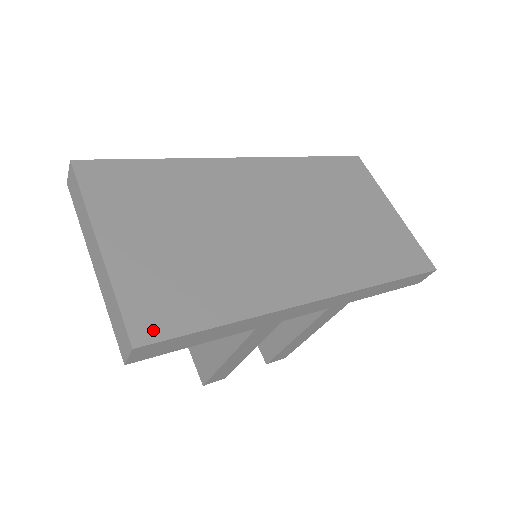
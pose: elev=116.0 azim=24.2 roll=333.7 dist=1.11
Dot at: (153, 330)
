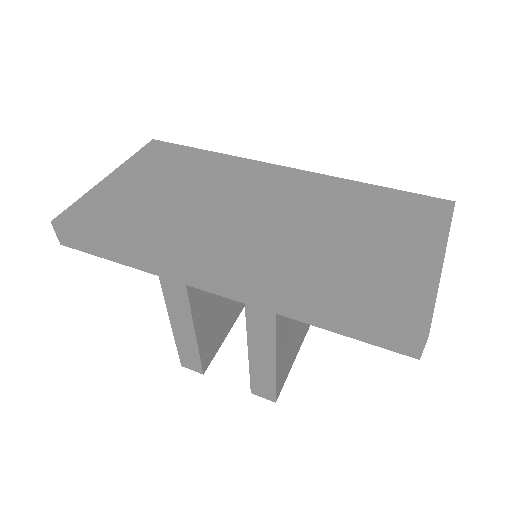
Dot at: (72, 220)
